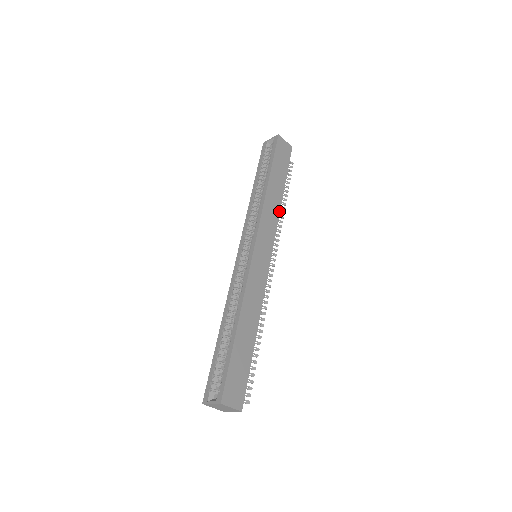
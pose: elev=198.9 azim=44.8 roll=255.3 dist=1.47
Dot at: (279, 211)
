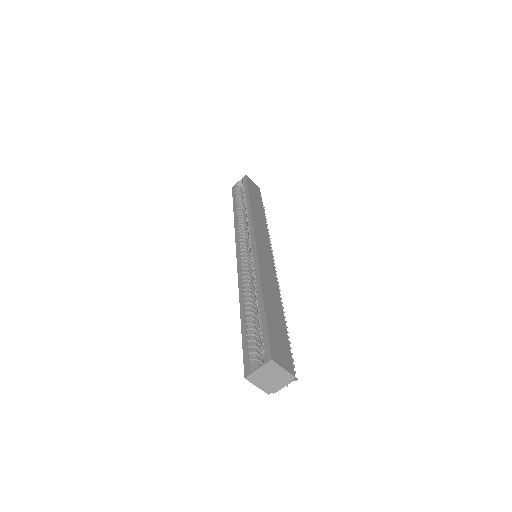
Dot at: (266, 224)
